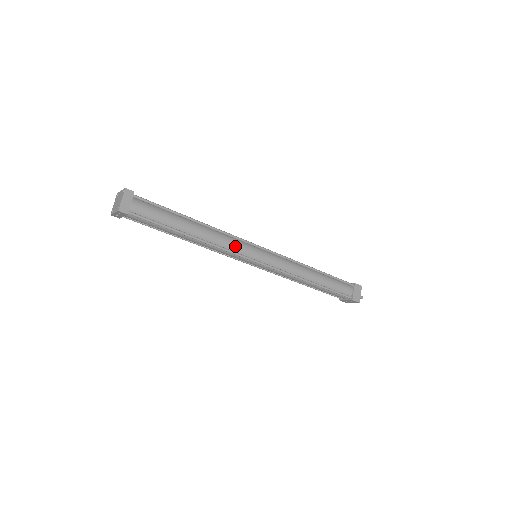
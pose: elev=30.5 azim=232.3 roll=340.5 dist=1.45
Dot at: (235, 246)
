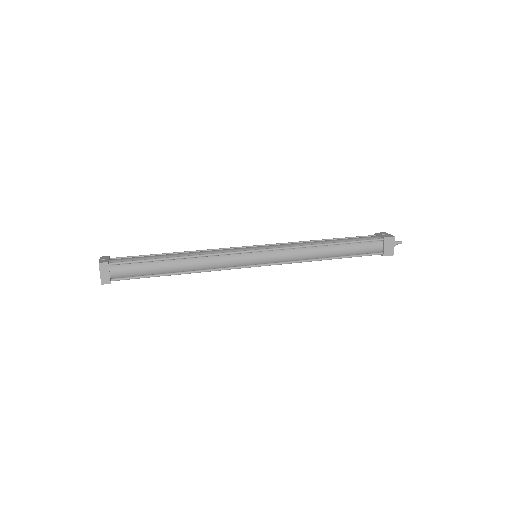
Dot at: (226, 263)
